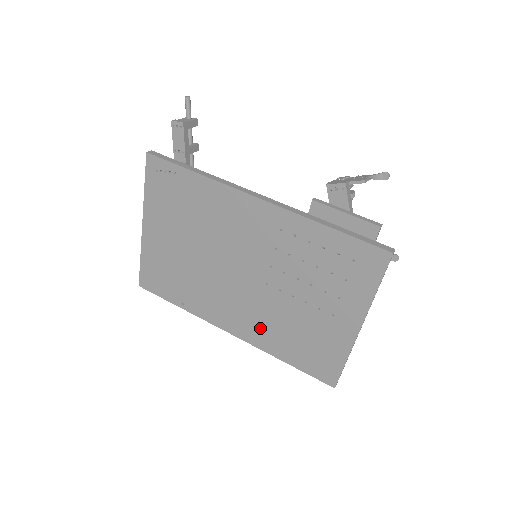
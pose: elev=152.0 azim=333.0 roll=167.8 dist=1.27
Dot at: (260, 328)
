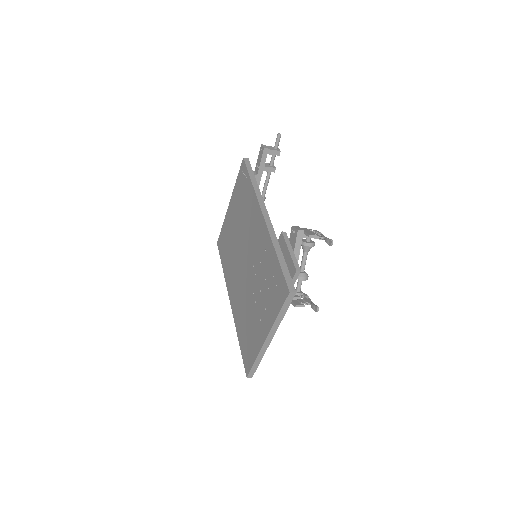
Dot at: (239, 307)
